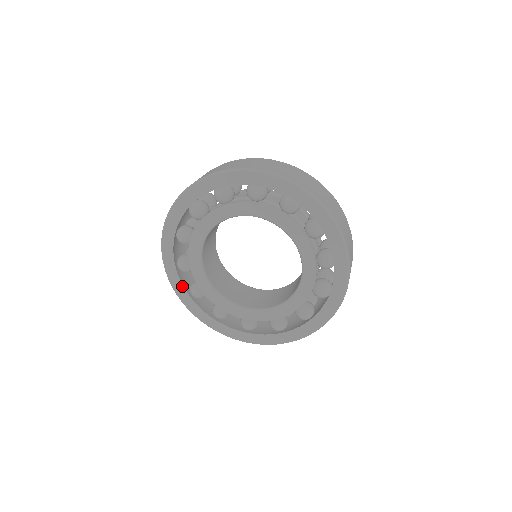
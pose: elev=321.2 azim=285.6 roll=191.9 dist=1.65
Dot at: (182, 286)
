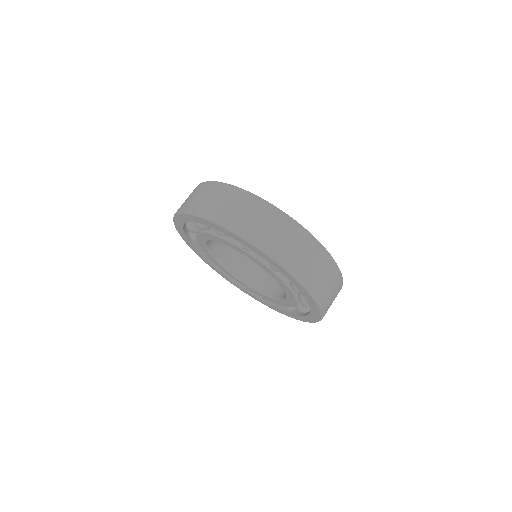
Dot at: (194, 248)
